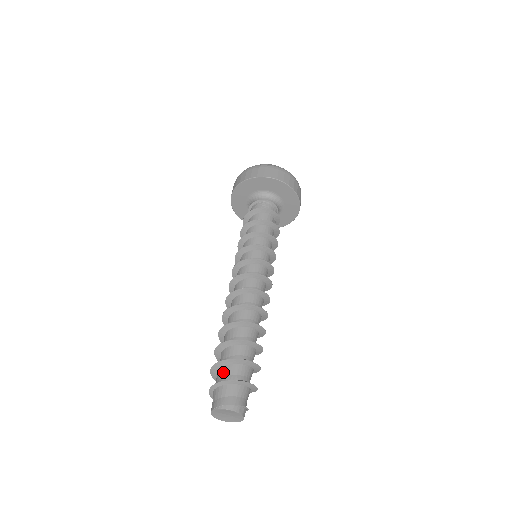
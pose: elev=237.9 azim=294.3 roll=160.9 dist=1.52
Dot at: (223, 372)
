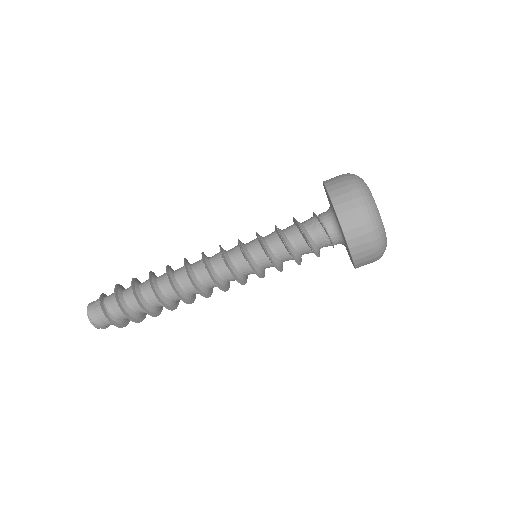
Dot at: (117, 310)
